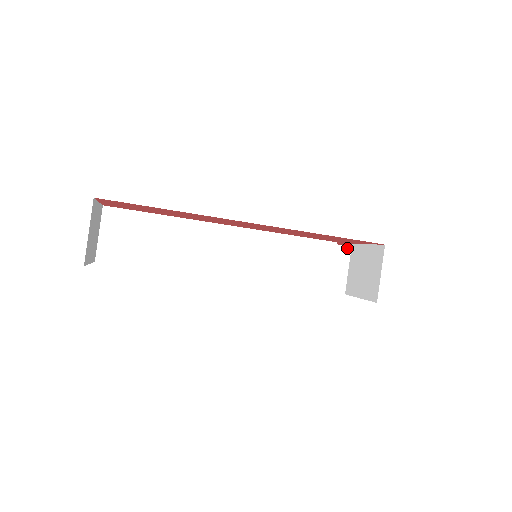
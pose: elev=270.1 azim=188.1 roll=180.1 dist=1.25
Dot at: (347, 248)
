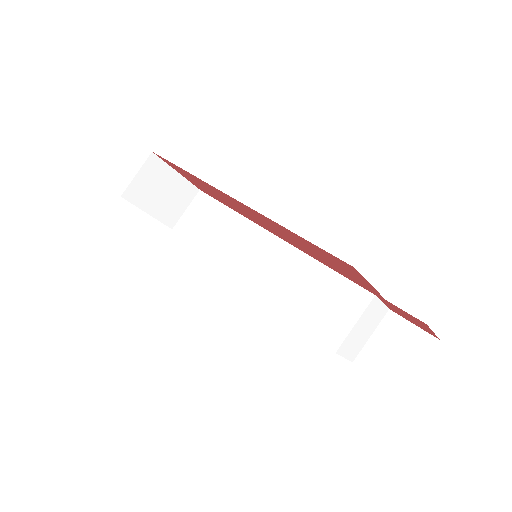
Dot at: (419, 331)
